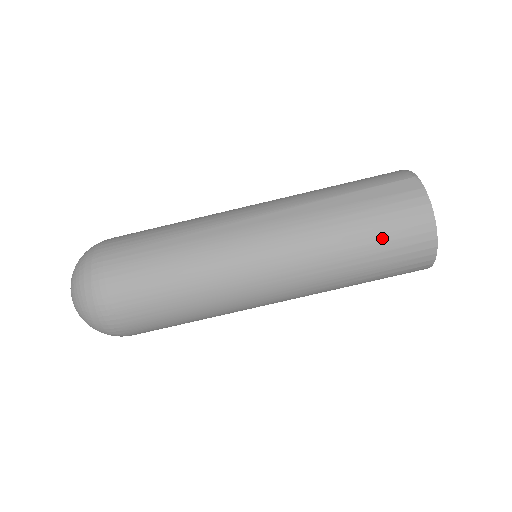
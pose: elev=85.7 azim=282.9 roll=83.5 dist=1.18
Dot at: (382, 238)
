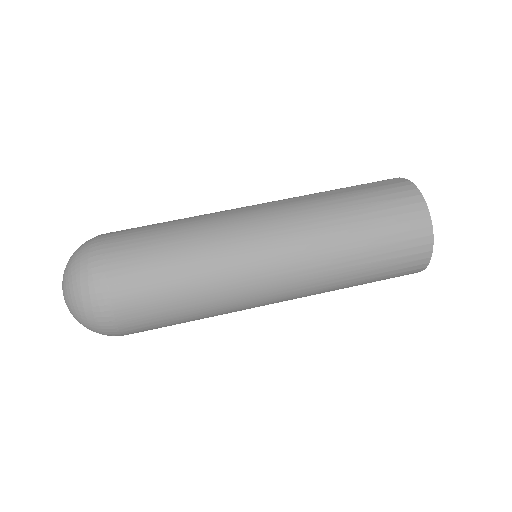
Dot at: (378, 215)
